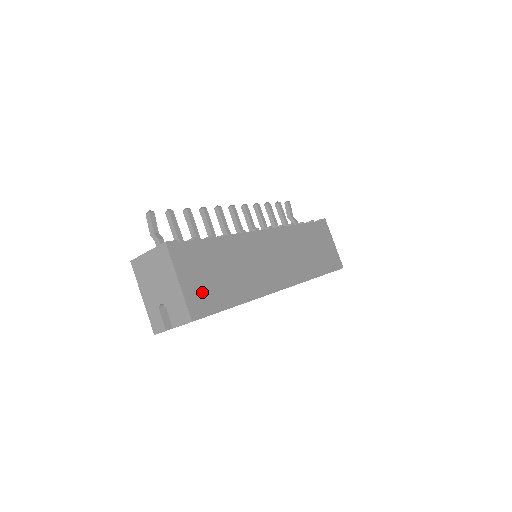
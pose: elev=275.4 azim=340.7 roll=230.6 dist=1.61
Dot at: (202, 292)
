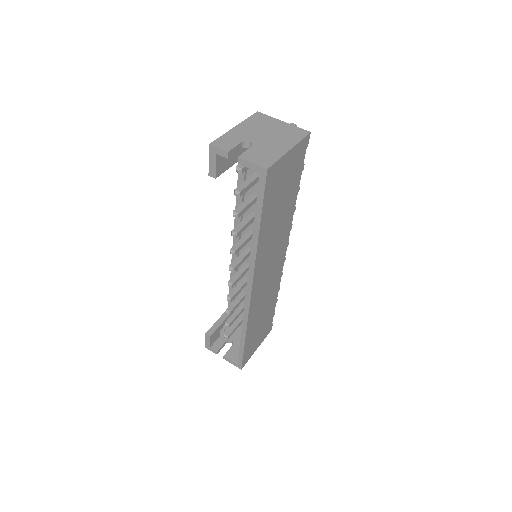
Dot at: (278, 180)
